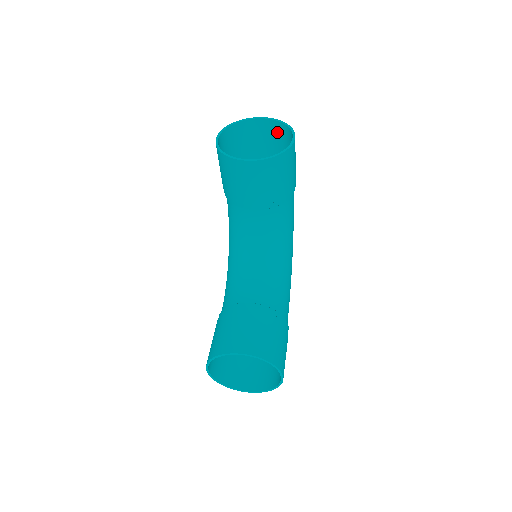
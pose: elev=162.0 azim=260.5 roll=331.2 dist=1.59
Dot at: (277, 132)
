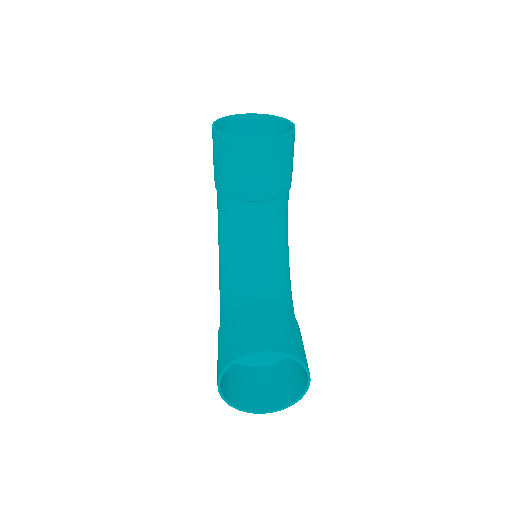
Dot at: (268, 128)
